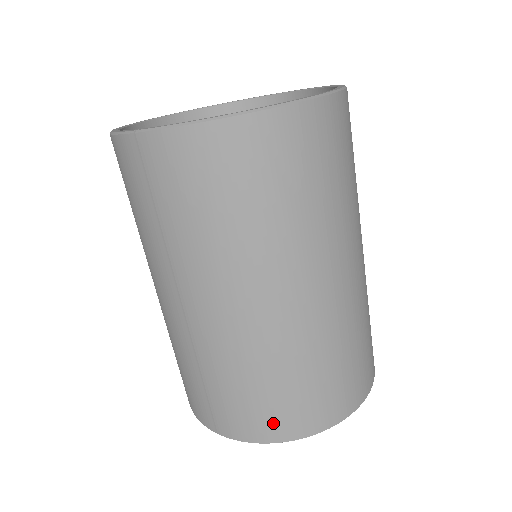
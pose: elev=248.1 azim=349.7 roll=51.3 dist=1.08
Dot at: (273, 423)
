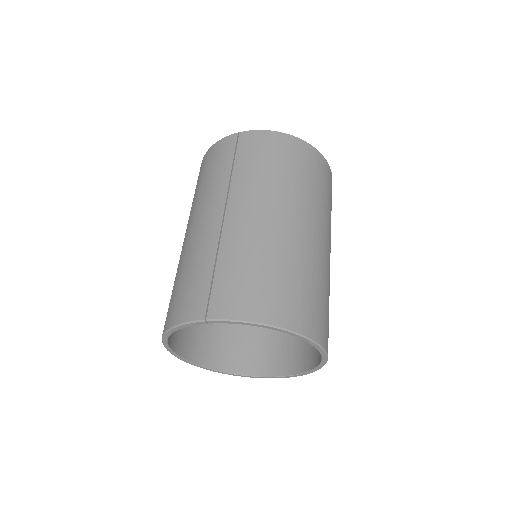
Dot at: (264, 303)
